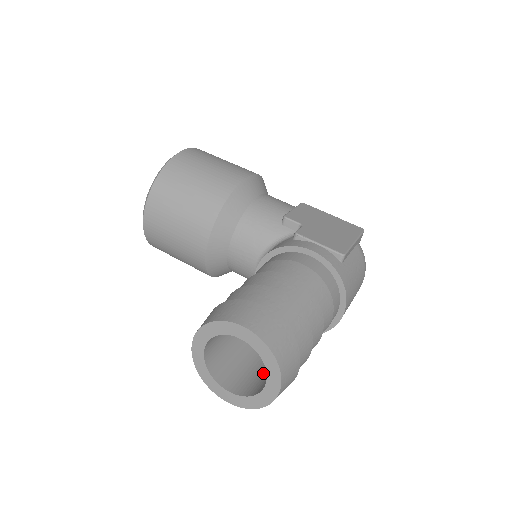
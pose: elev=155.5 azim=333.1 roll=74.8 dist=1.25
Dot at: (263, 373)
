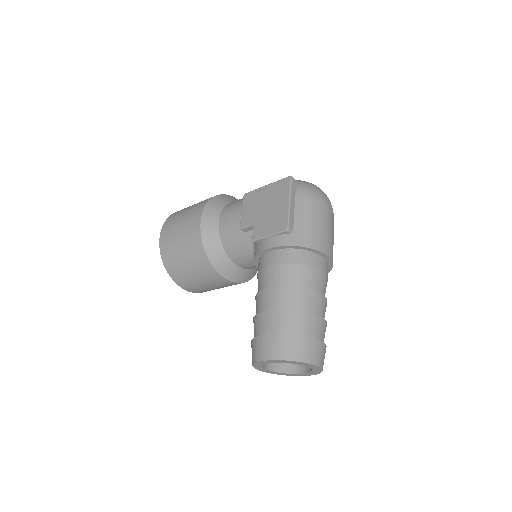
Dot at: occluded
